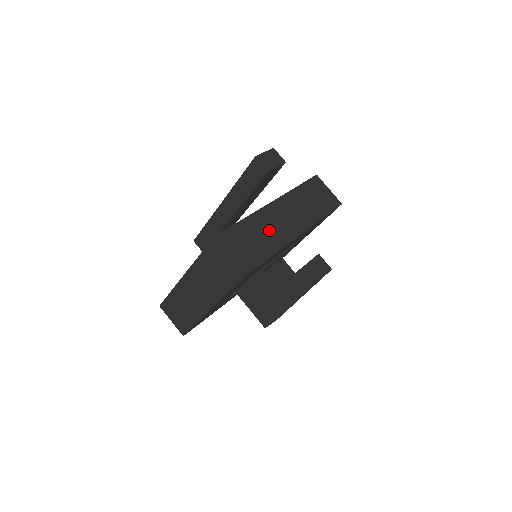
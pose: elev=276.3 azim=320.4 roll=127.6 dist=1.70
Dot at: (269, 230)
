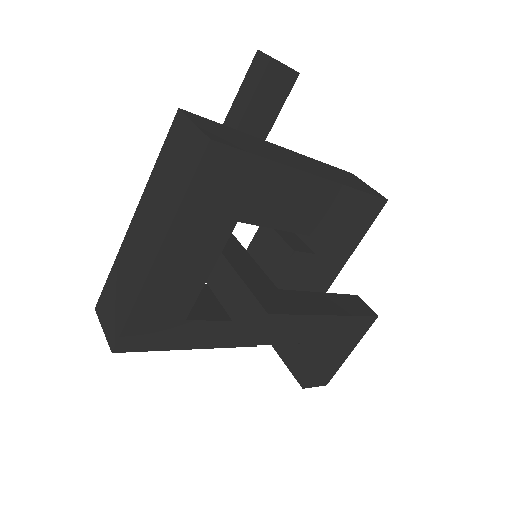
Dot at: (267, 149)
